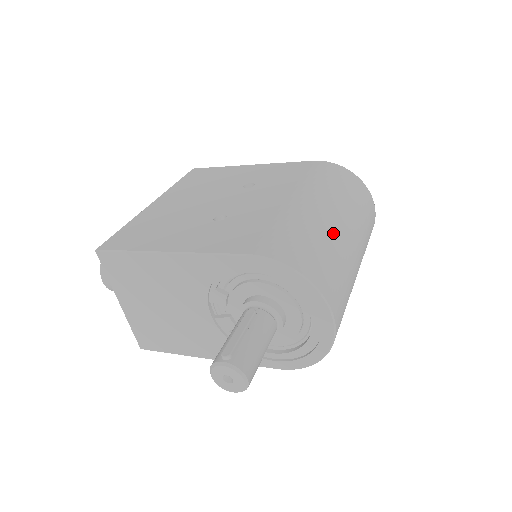
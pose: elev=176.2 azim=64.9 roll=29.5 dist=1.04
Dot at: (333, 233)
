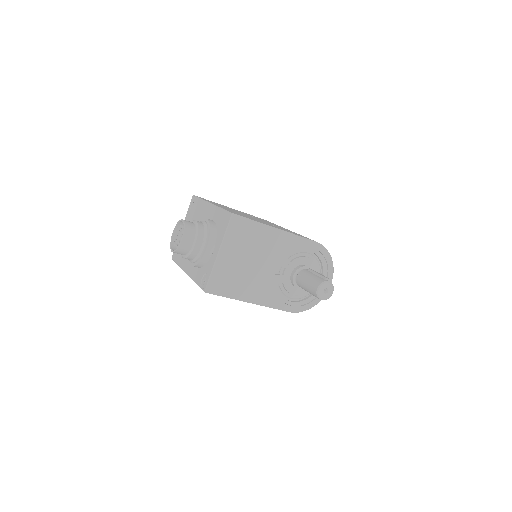
Dot at: occluded
